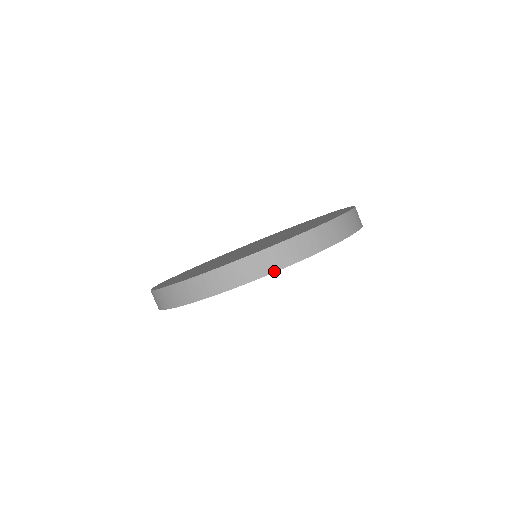
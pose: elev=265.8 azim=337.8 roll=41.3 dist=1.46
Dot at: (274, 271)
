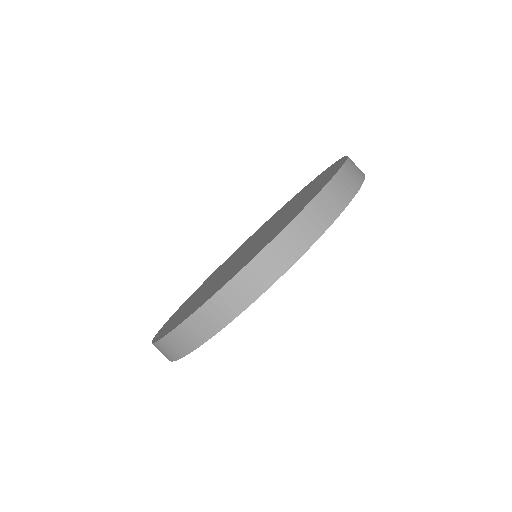
Dot at: (252, 302)
